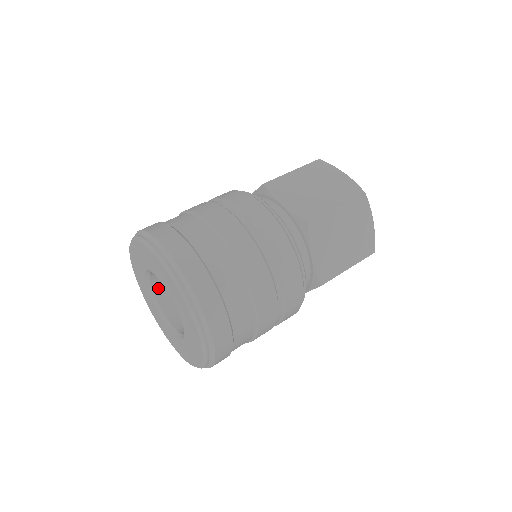
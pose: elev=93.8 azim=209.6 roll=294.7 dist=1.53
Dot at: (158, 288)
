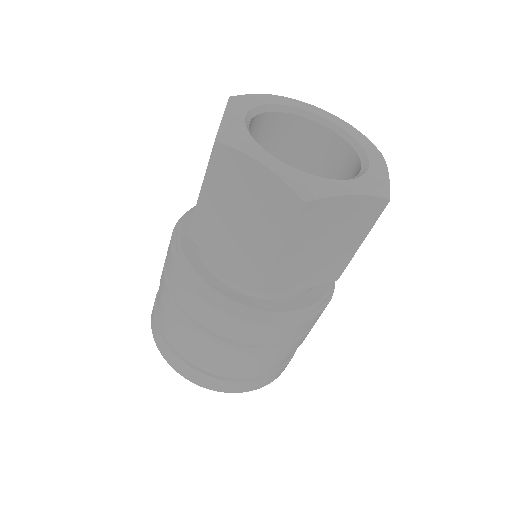
Dot at: occluded
